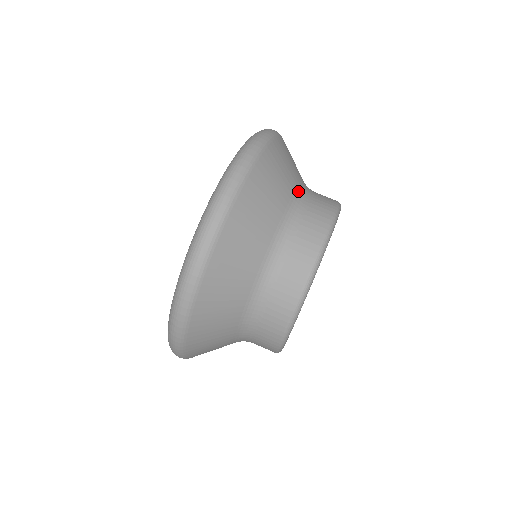
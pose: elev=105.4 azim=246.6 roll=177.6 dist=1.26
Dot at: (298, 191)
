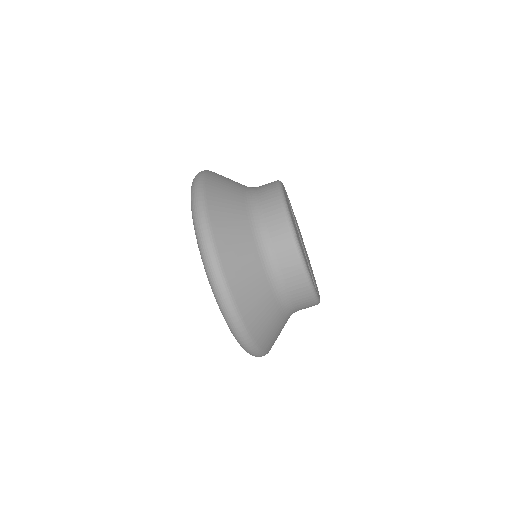
Dot at: (246, 191)
